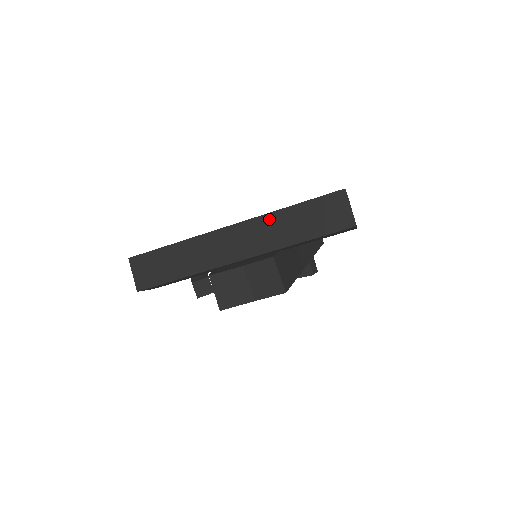
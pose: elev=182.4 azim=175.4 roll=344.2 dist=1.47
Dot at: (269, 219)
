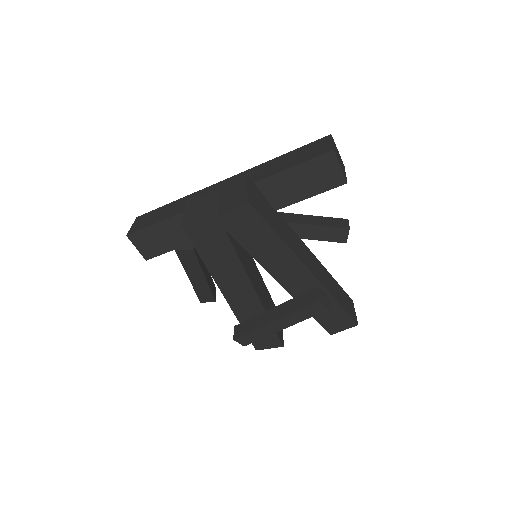
Dot at: (259, 167)
